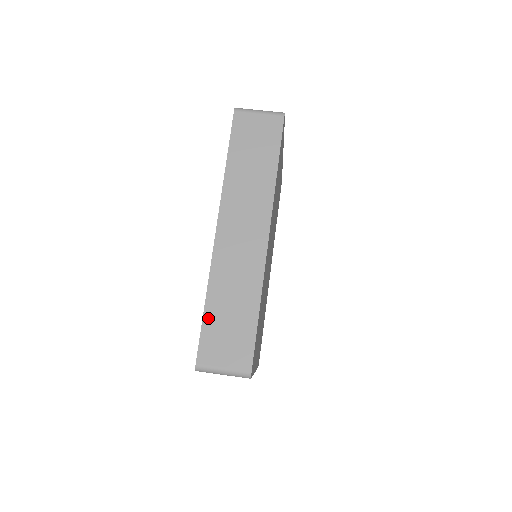
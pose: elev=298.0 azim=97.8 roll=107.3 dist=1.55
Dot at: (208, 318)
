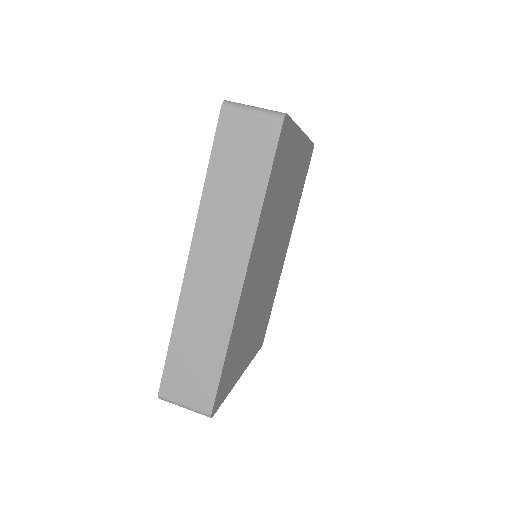
Dot at: (173, 352)
